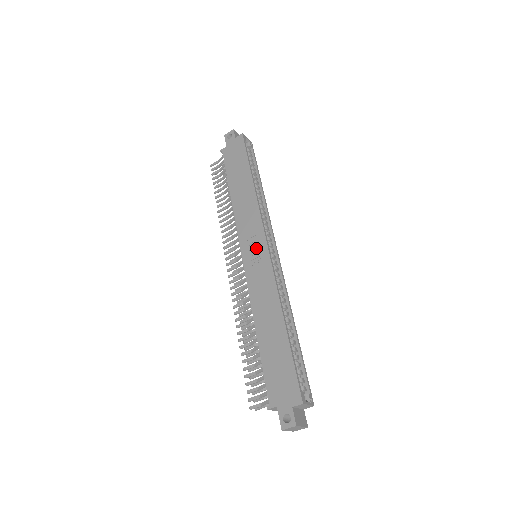
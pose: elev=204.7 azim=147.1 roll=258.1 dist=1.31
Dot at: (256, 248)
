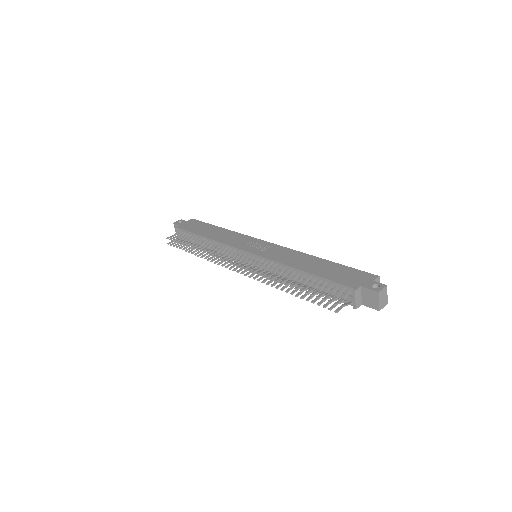
Dot at: (258, 246)
